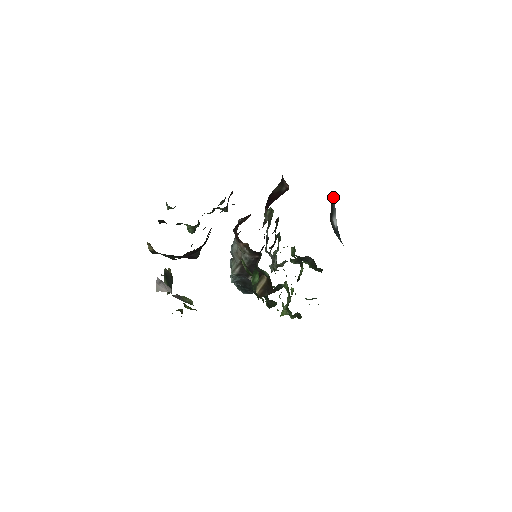
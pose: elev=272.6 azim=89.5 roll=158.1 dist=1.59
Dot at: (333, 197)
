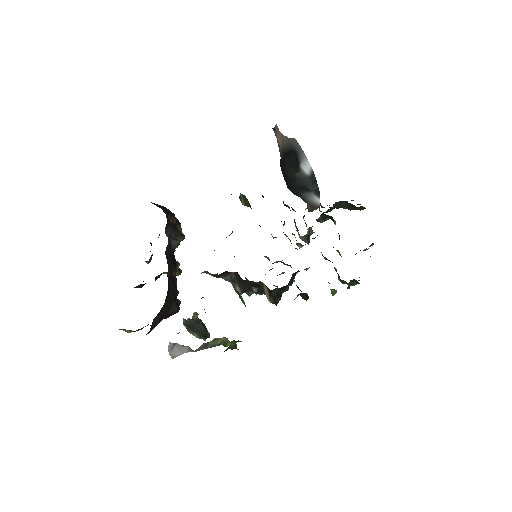
Dot at: (286, 140)
